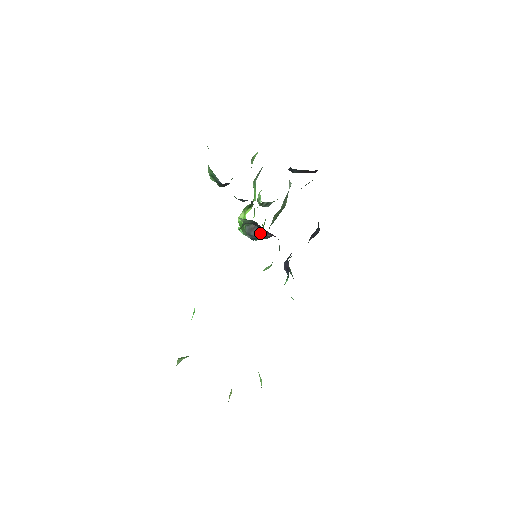
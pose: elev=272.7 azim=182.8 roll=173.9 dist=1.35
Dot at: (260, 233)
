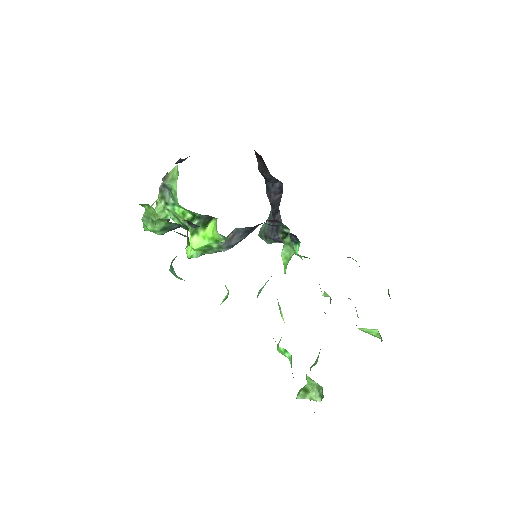
Dot at: (247, 233)
